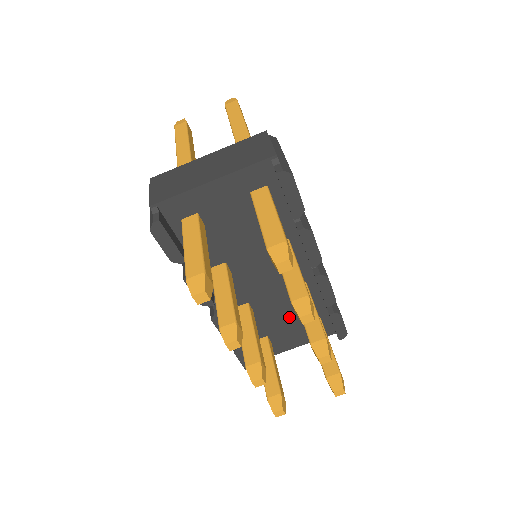
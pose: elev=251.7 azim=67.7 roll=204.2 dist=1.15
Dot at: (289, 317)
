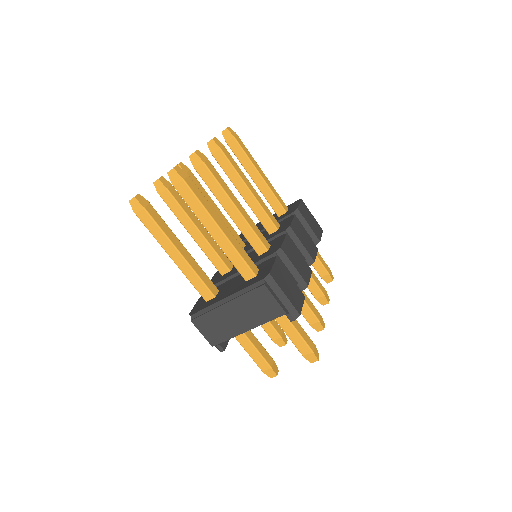
Dot at: occluded
